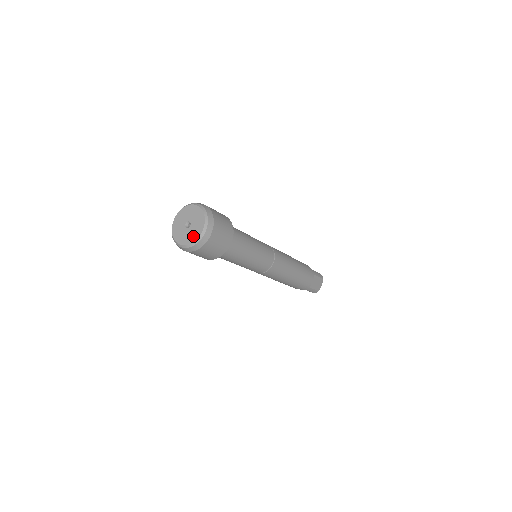
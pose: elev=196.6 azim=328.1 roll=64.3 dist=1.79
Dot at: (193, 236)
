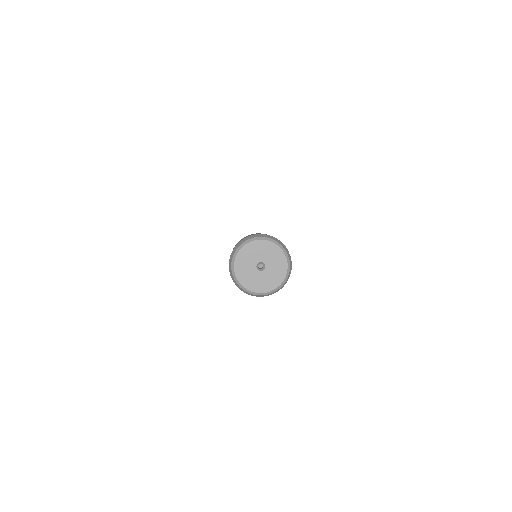
Dot at: (266, 285)
